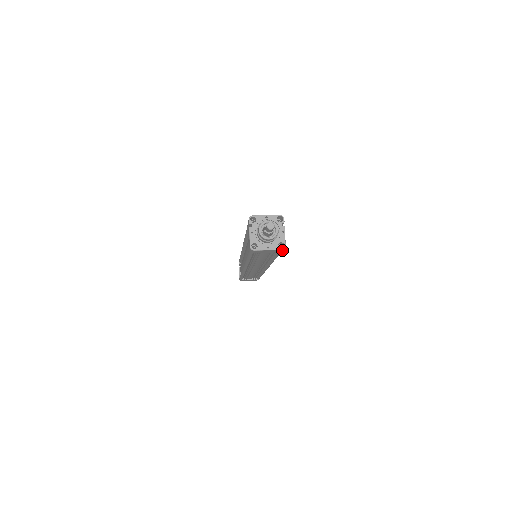
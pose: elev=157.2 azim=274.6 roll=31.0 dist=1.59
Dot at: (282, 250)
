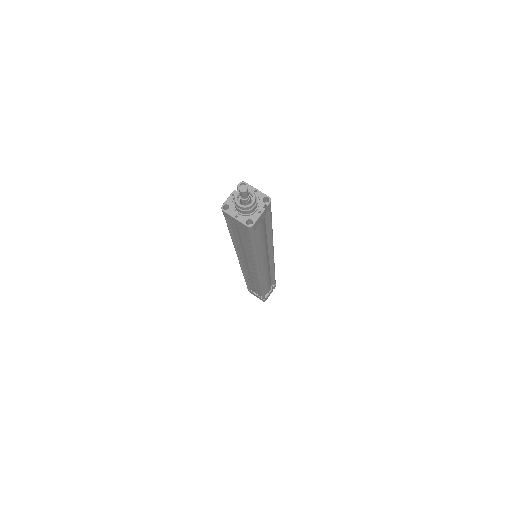
Dot at: (249, 229)
